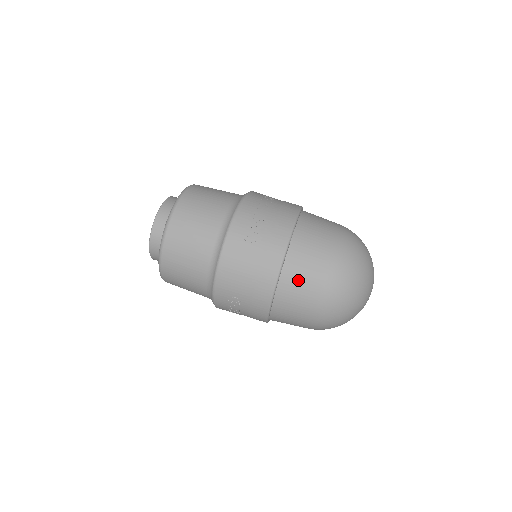
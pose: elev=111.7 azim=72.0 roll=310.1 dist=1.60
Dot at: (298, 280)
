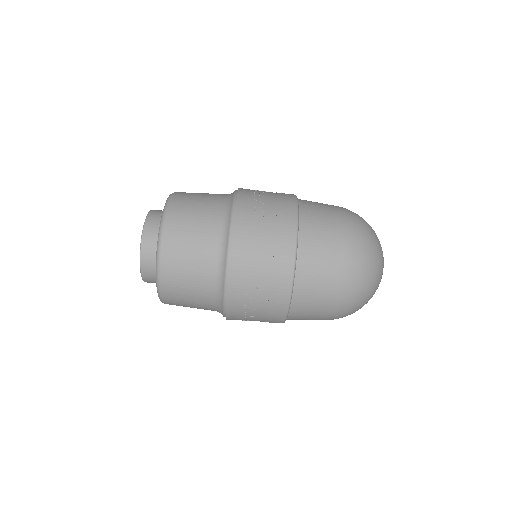
Dot at: (317, 250)
